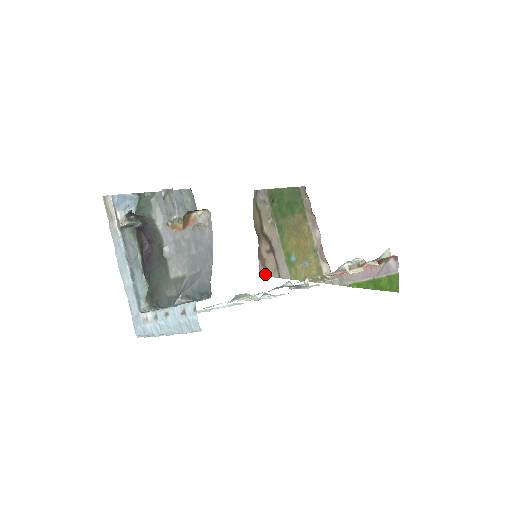
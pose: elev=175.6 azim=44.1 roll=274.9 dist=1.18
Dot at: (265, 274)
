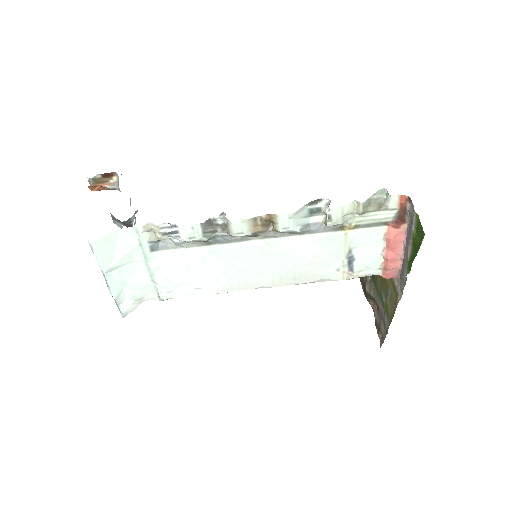
Dot at: (382, 341)
